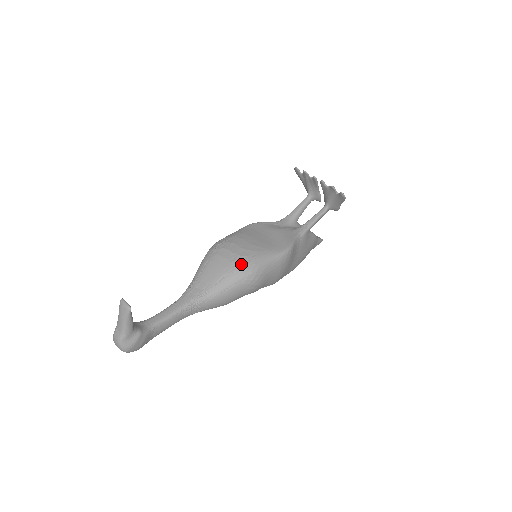
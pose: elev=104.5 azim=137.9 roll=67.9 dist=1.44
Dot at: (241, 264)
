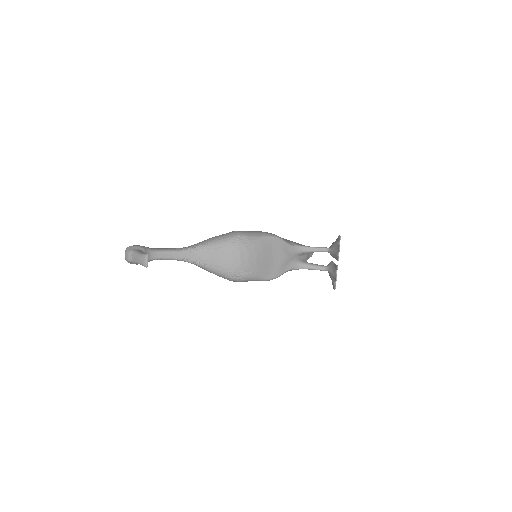
Dot at: (236, 272)
